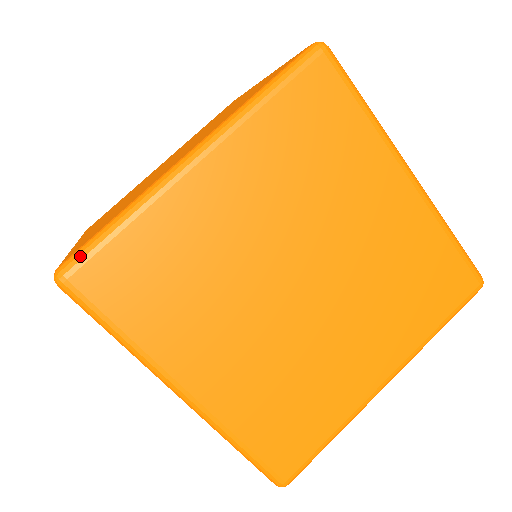
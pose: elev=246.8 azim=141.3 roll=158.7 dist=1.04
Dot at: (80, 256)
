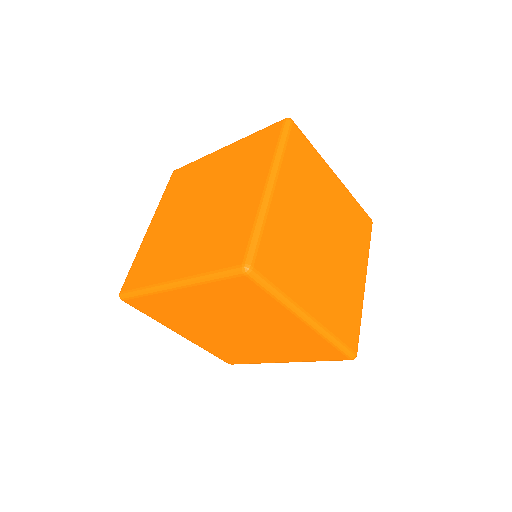
Dot at: (252, 252)
